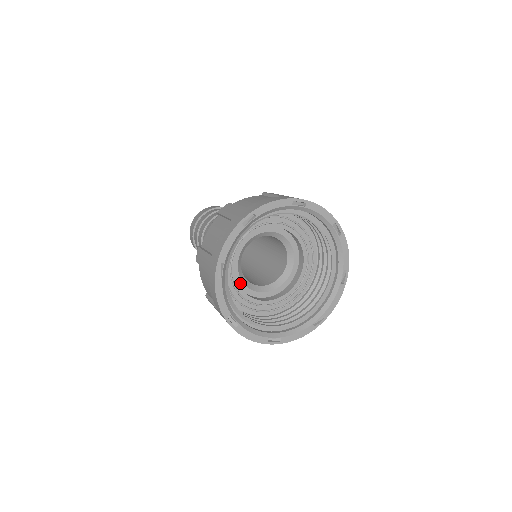
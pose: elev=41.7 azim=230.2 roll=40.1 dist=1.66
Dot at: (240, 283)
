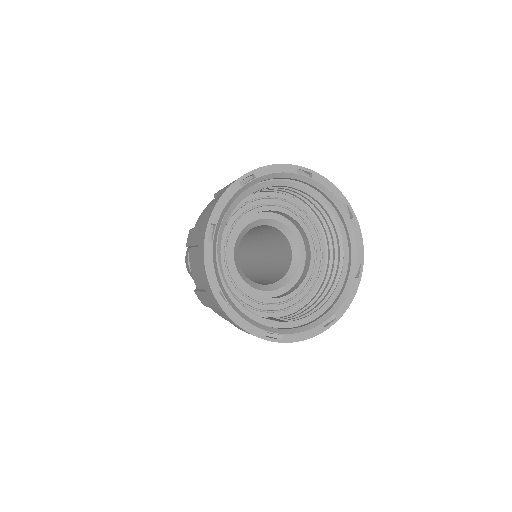
Dot at: (232, 243)
